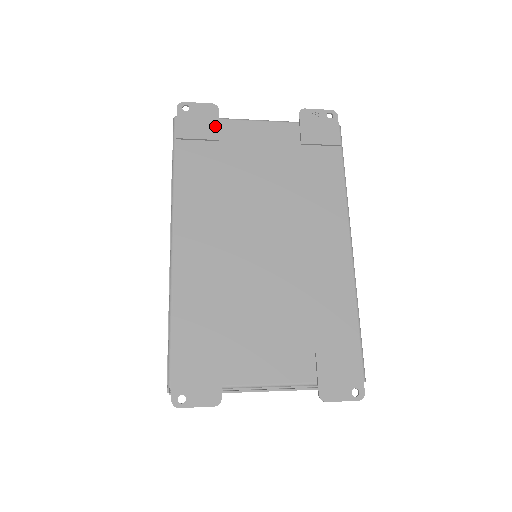
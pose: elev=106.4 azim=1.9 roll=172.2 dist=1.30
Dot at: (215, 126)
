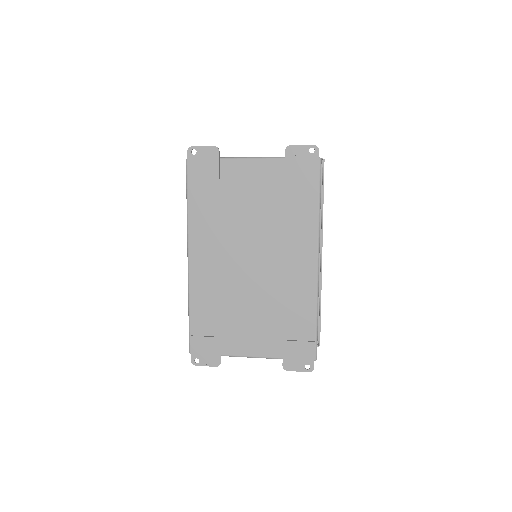
Dot at: (216, 167)
